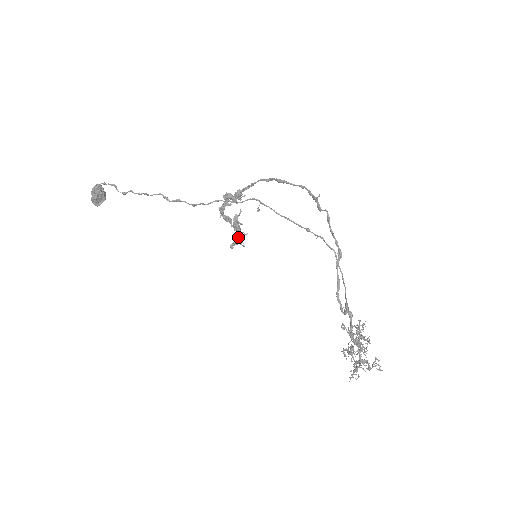
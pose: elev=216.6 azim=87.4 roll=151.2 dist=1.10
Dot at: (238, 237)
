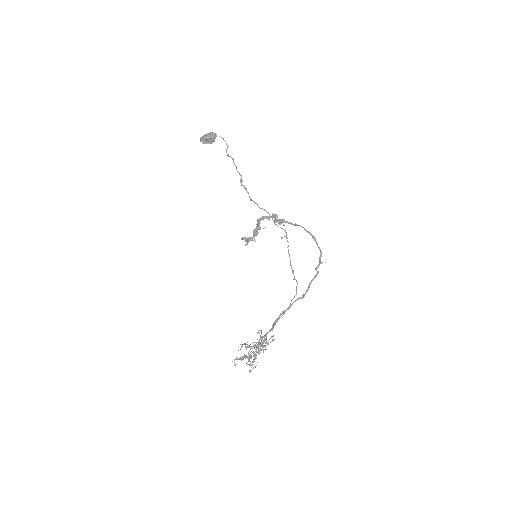
Dot at: (250, 238)
